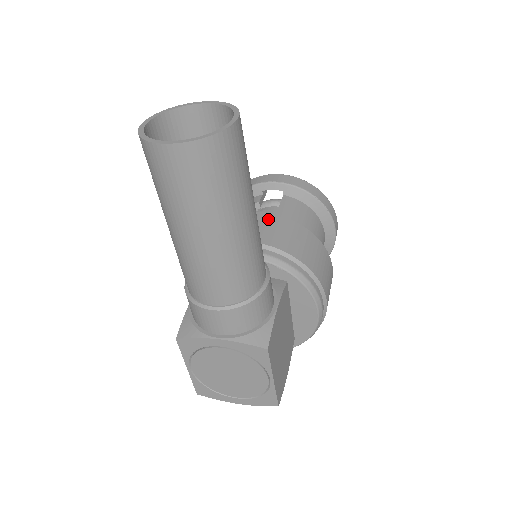
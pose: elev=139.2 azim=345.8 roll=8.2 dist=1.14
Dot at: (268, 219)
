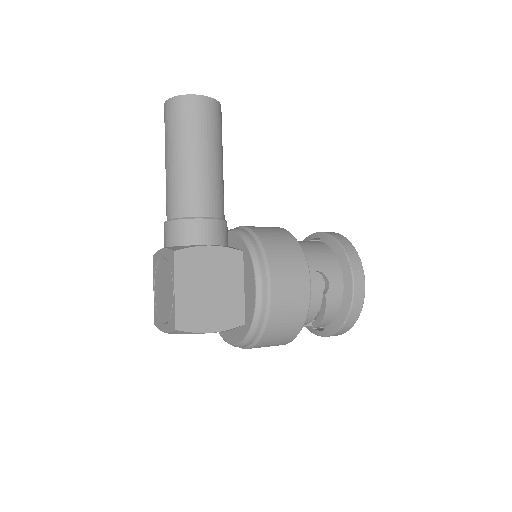
Dot at: (272, 227)
